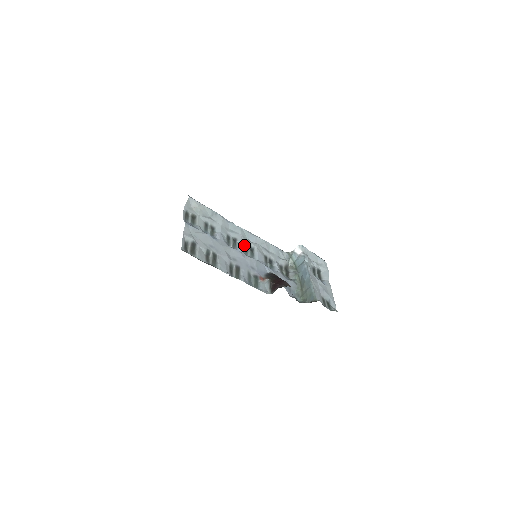
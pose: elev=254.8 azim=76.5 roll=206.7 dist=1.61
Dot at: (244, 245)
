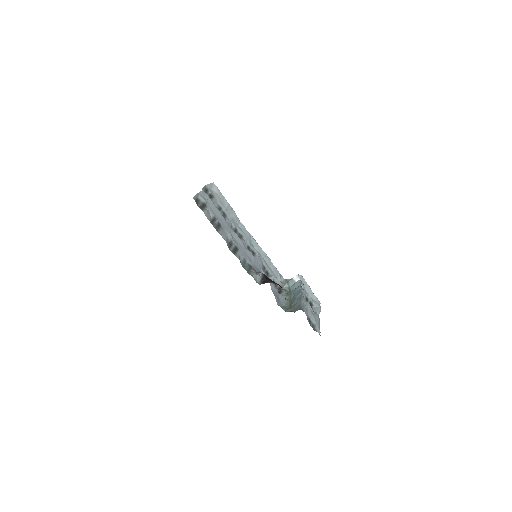
Dot at: (248, 245)
